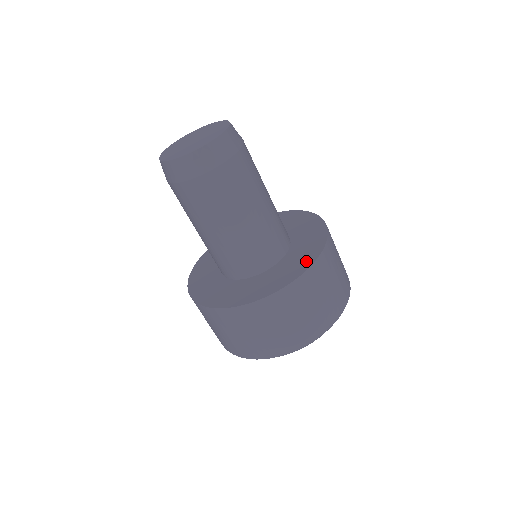
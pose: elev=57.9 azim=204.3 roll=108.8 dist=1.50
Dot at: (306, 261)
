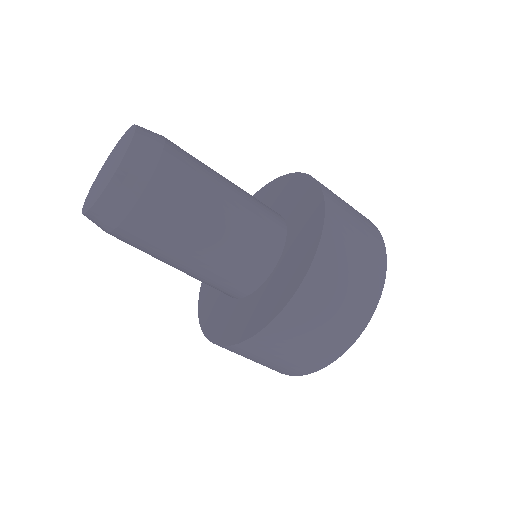
Dot at: (281, 297)
